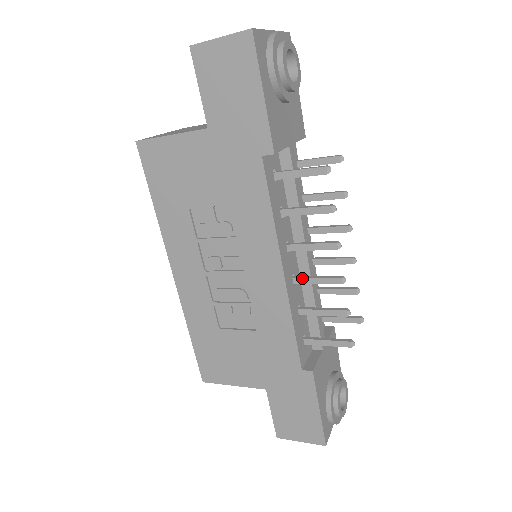
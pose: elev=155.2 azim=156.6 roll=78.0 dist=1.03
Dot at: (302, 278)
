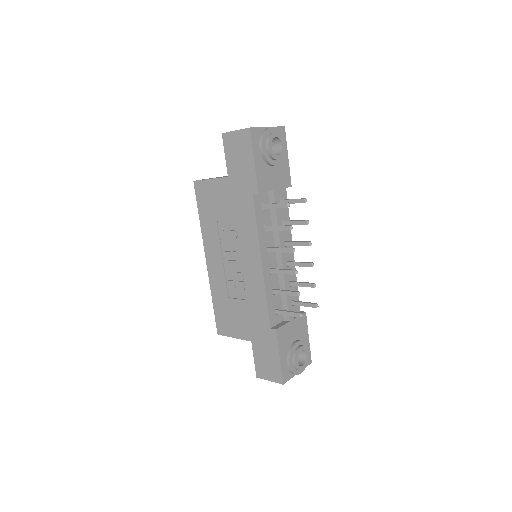
Dot at: (275, 269)
